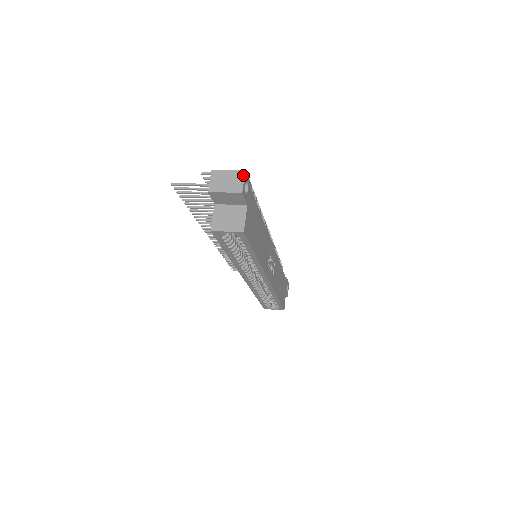
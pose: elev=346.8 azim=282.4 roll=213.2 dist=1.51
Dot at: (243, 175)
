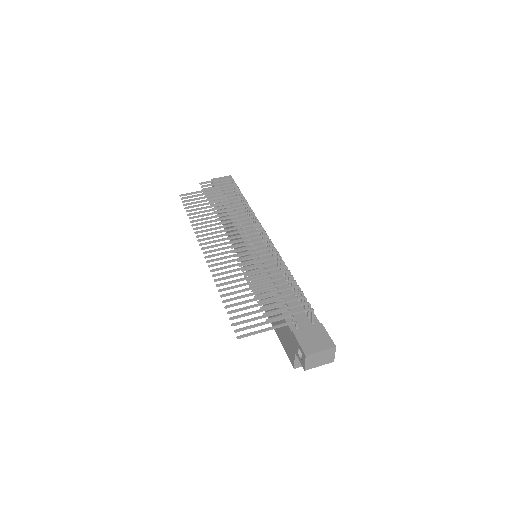
Dot at: (334, 351)
